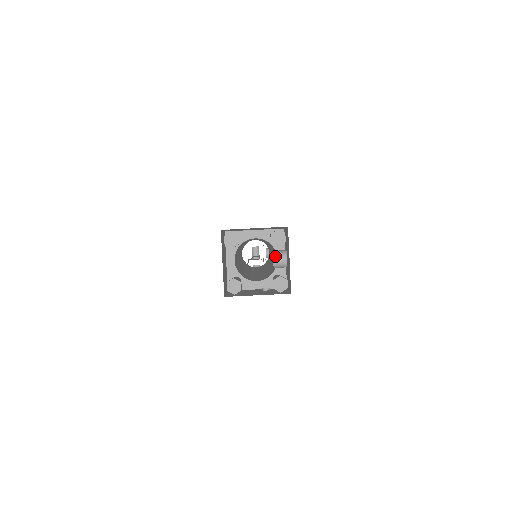
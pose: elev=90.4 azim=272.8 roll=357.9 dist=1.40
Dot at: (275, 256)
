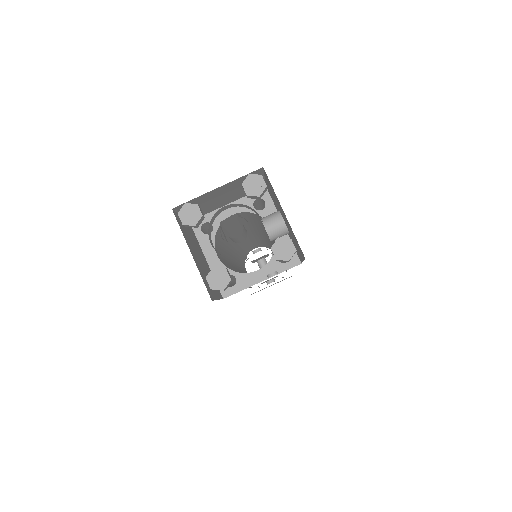
Dot at: (266, 223)
